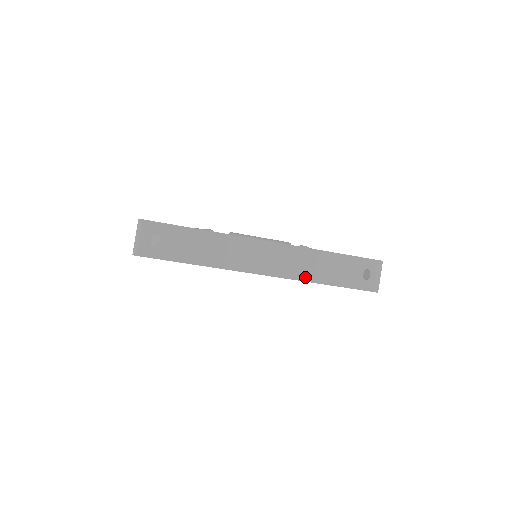
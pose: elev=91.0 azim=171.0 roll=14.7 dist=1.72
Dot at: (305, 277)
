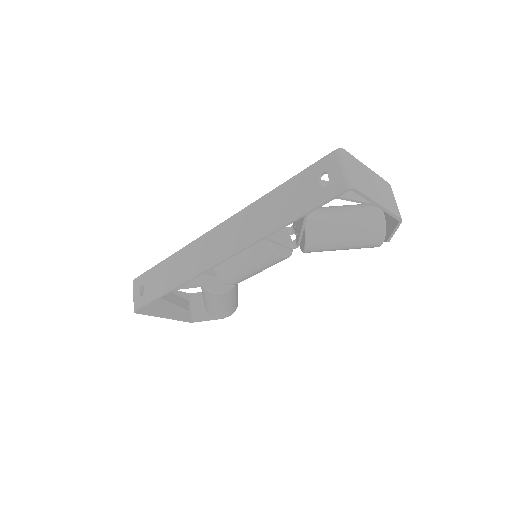
Dot at: (256, 236)
